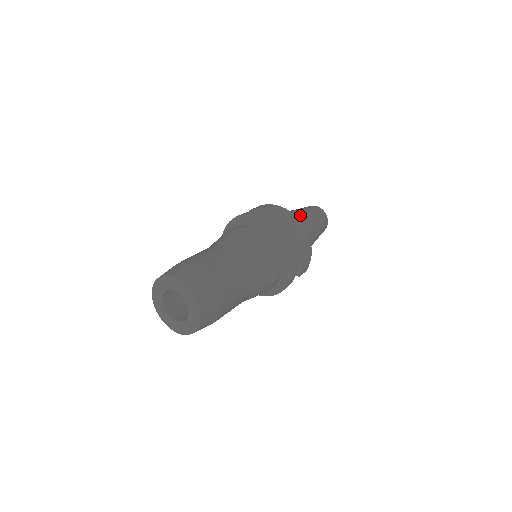
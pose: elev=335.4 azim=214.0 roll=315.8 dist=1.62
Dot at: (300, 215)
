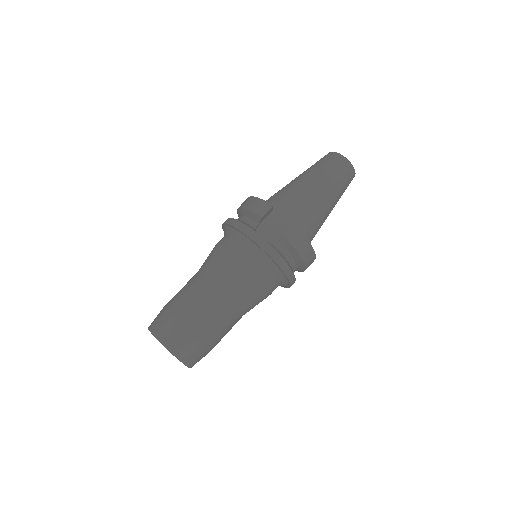
Dot at: (325, 216)
